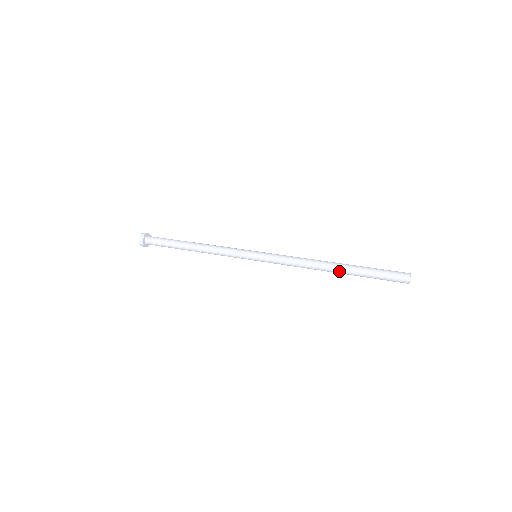
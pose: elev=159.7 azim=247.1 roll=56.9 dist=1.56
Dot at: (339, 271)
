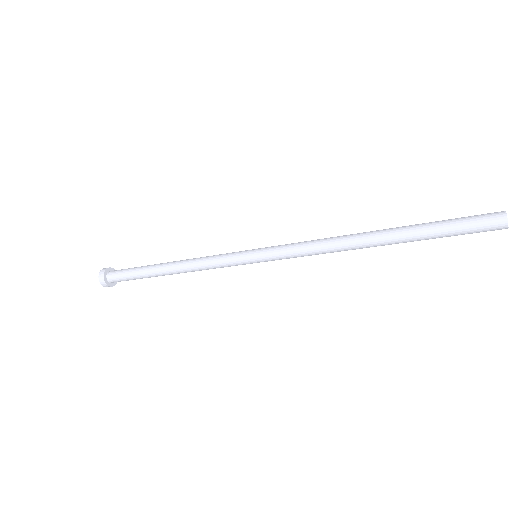
Dot at: (384, 238)
